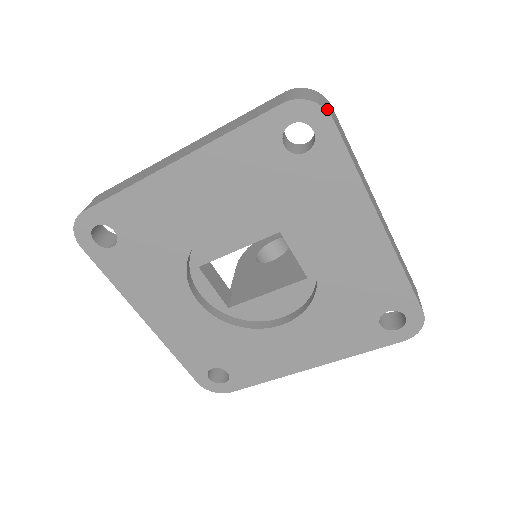
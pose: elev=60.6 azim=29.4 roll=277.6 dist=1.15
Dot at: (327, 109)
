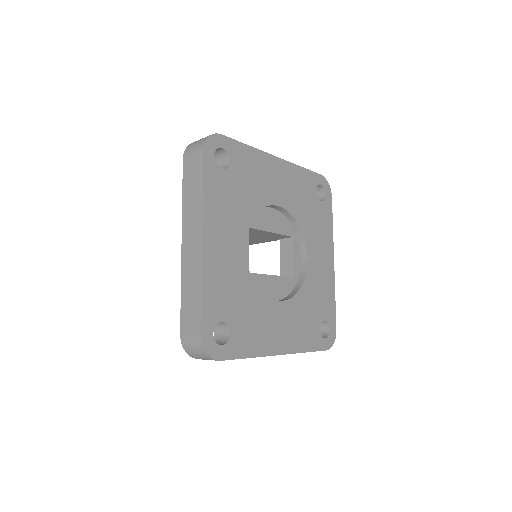
Dot at: (329, 192)
